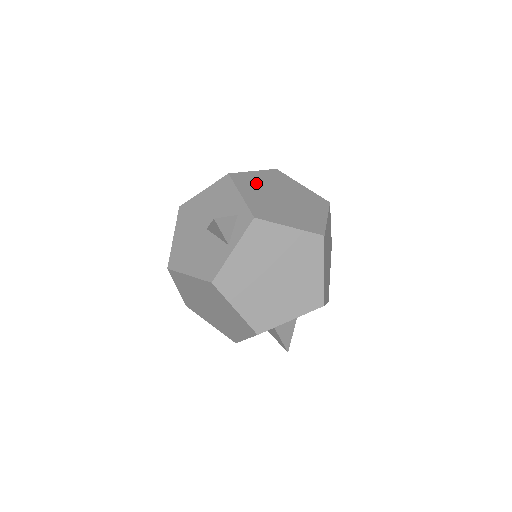
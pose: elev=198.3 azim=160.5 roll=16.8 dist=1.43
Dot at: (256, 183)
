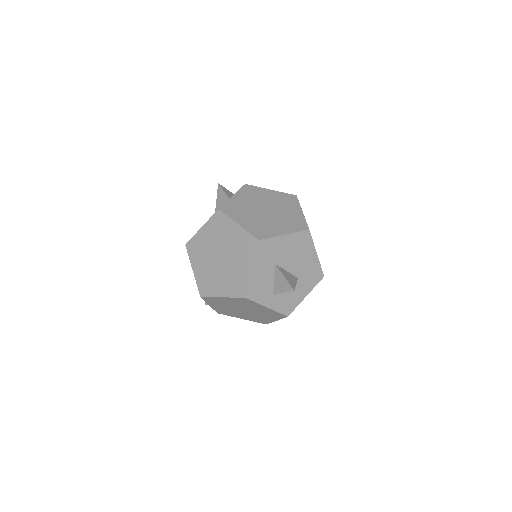
Dot at: occluded
